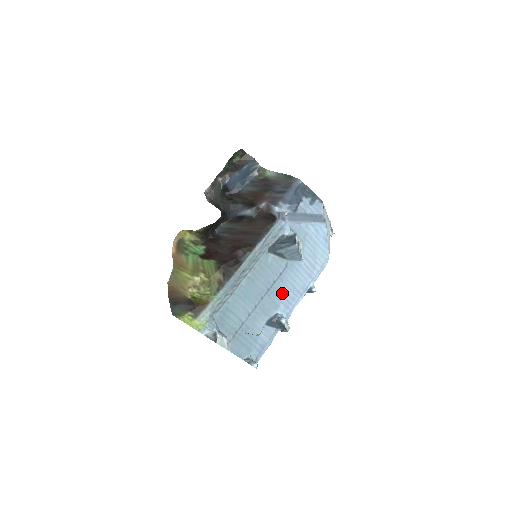
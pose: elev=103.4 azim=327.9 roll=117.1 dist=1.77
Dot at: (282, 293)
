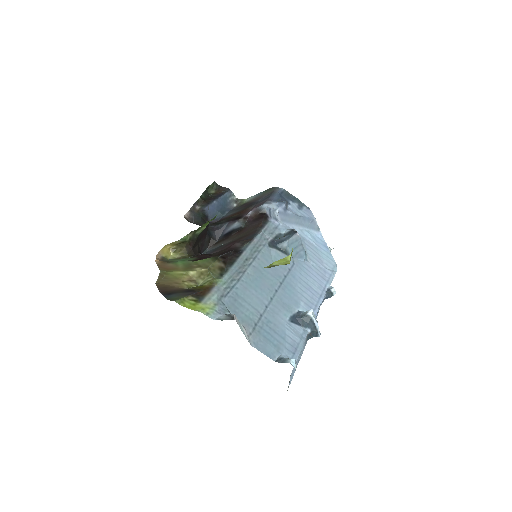
Dot at: (298, 290)
